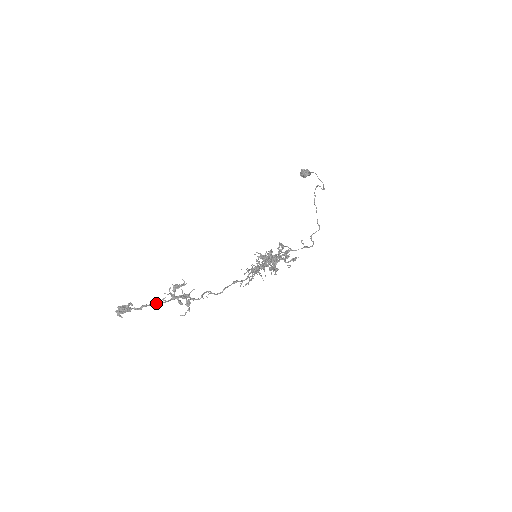
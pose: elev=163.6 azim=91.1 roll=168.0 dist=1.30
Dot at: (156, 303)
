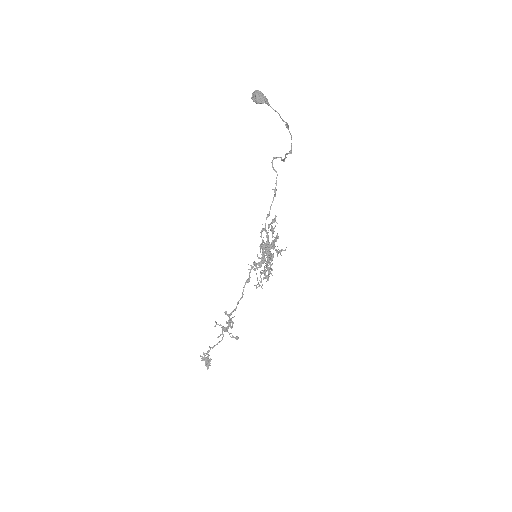
Dot at: occluded
